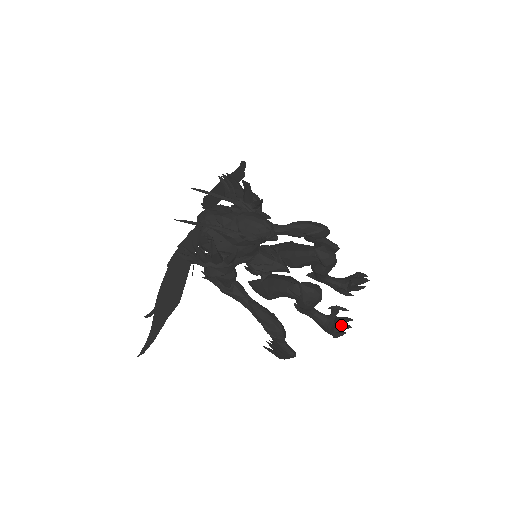
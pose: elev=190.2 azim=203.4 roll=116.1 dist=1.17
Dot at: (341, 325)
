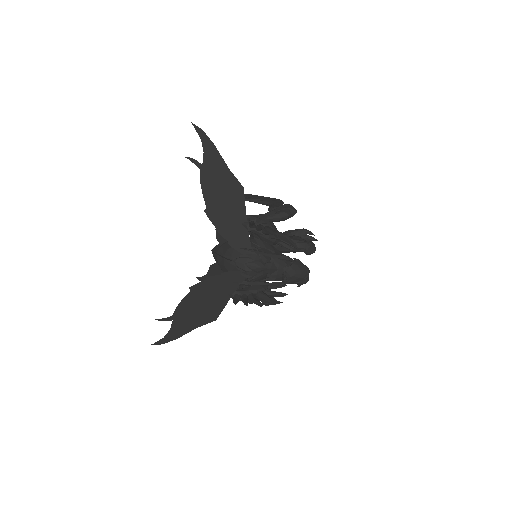
Dot at: occluded
